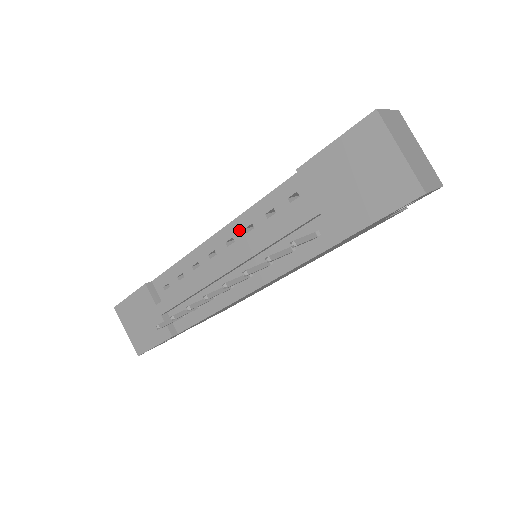
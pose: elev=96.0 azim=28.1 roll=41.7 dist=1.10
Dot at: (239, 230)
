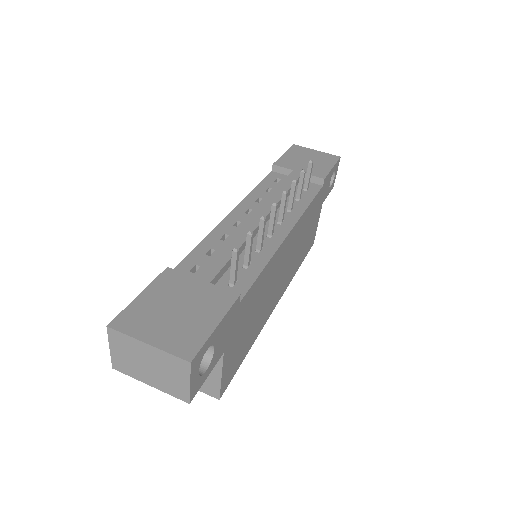
Dot at: (251, 203)
